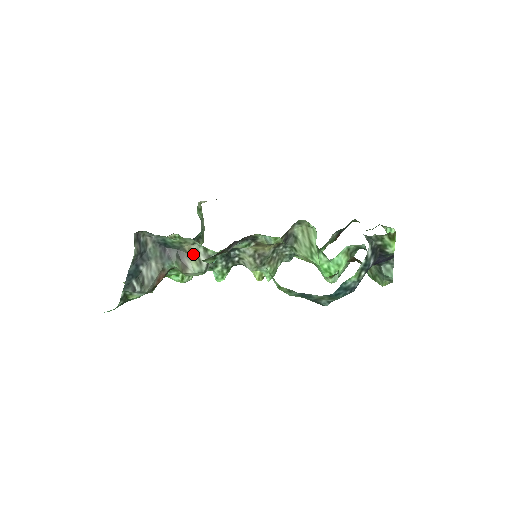
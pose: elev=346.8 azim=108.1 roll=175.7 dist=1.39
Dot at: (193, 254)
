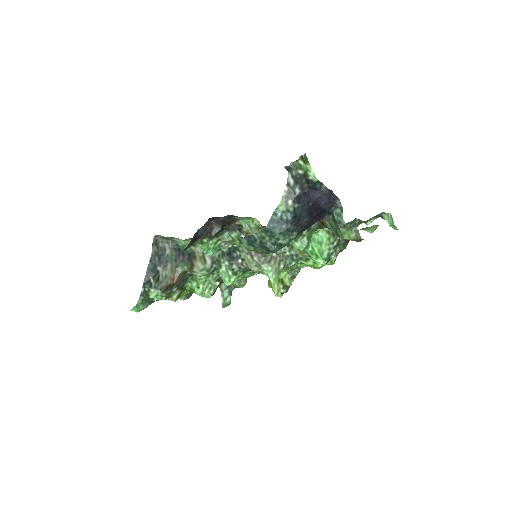
Dot at: (200, 256)
